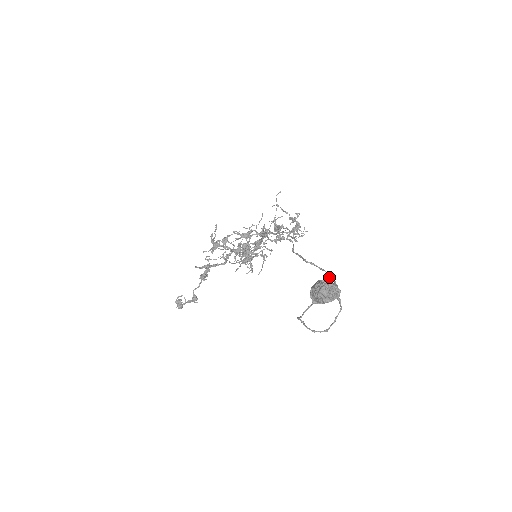
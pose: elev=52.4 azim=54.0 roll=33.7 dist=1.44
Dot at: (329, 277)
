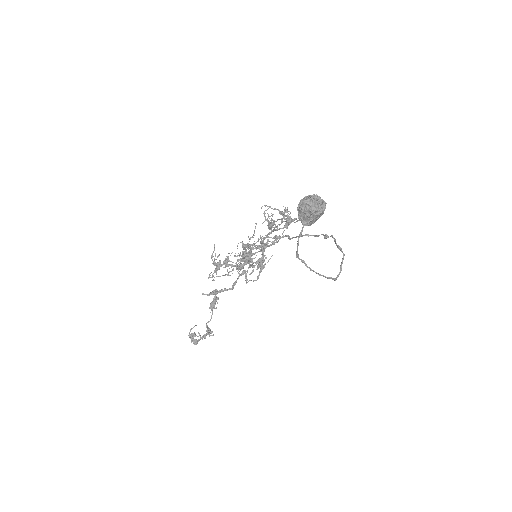
Dot at: (325, 236)
